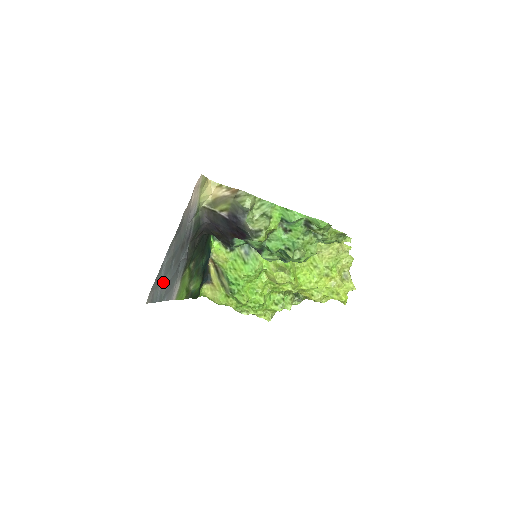
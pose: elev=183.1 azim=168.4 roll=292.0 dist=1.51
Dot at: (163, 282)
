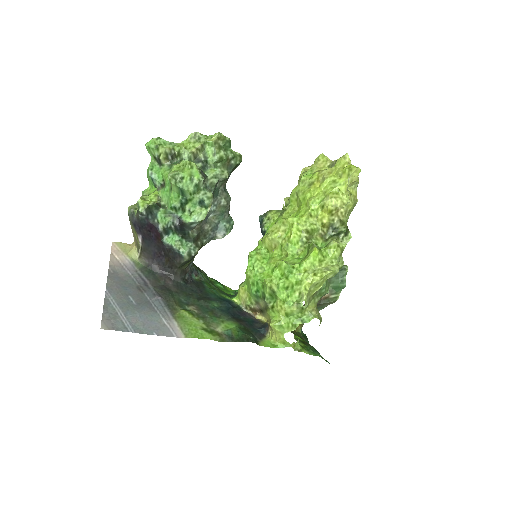
Dot at: (126, 315)
